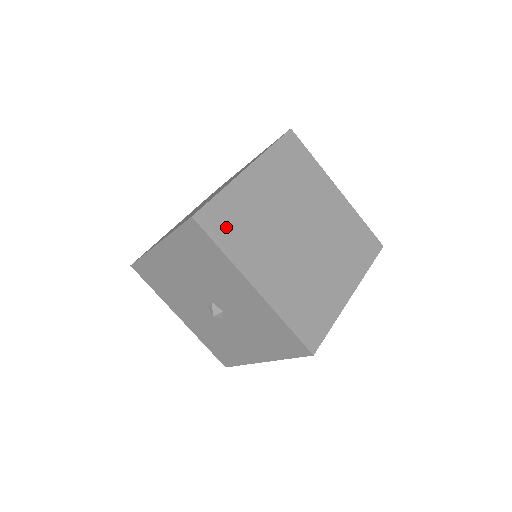
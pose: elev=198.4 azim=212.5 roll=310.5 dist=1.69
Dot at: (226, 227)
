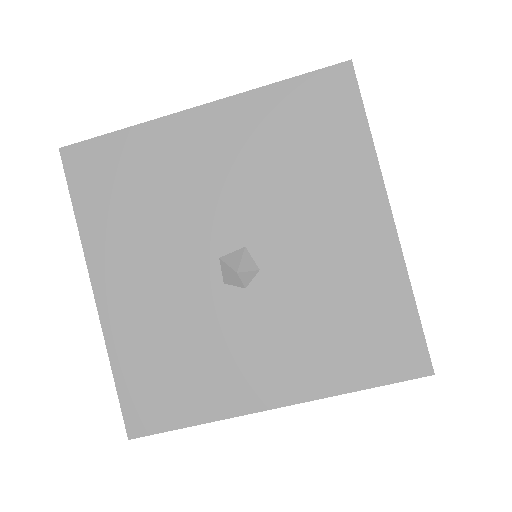
Dot at: occluded
